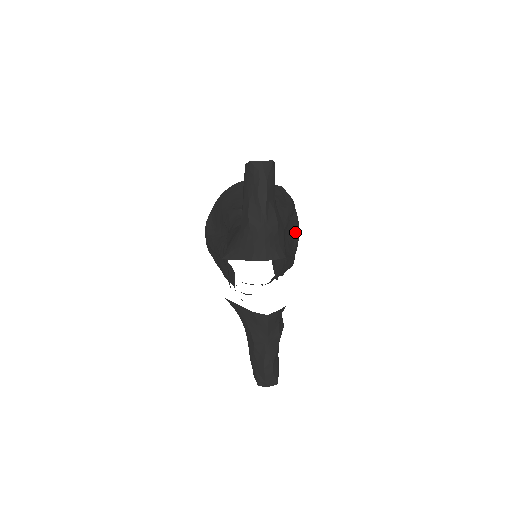
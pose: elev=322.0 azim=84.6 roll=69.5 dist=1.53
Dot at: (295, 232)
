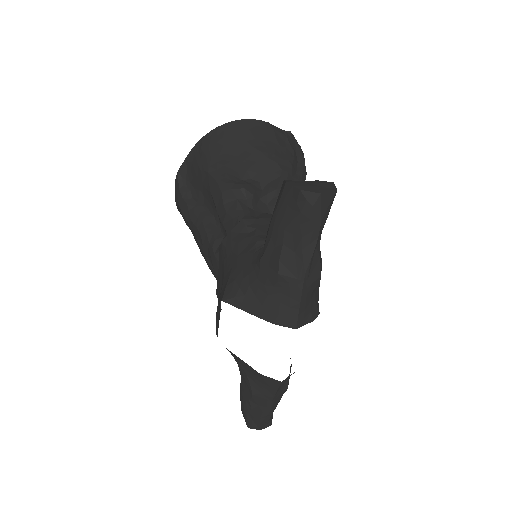
Dot at: occluded
